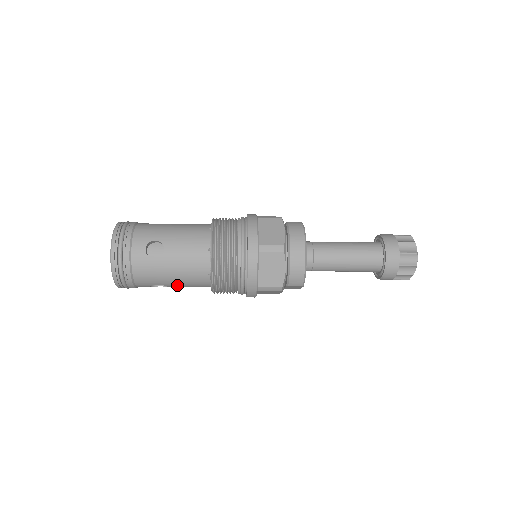
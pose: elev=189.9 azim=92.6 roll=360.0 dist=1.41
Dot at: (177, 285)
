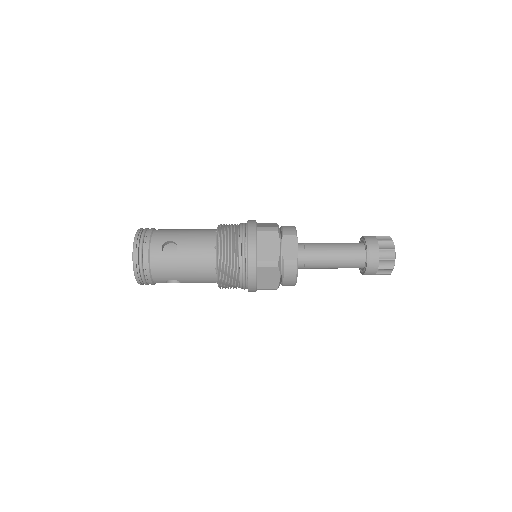
Dot at: occluded
